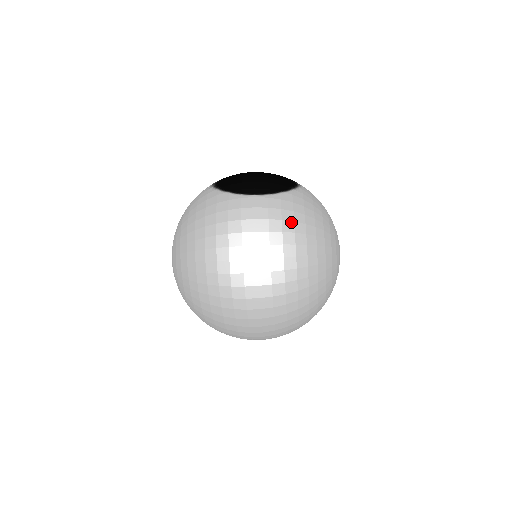
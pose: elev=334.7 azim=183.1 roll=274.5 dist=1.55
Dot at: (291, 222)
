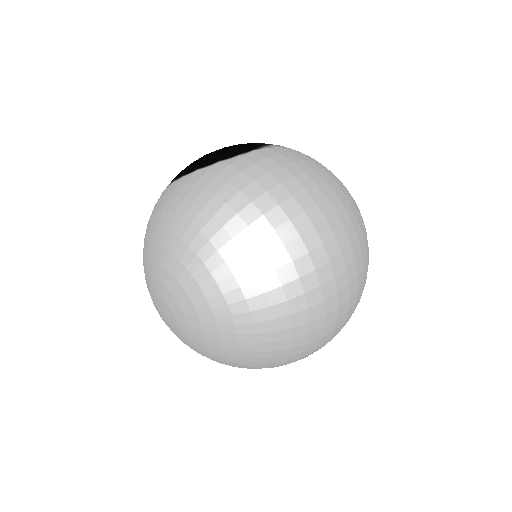
Dot at: (311, 161)
